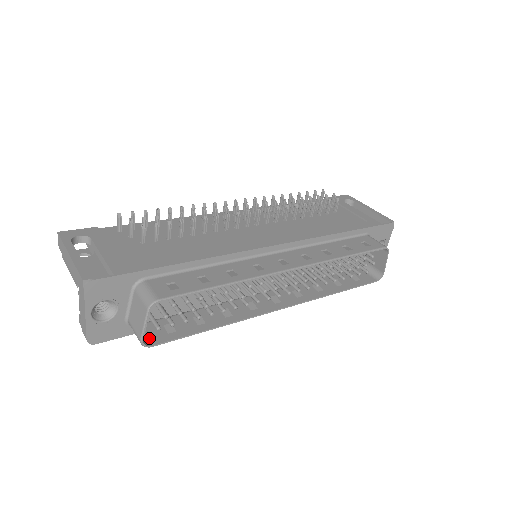
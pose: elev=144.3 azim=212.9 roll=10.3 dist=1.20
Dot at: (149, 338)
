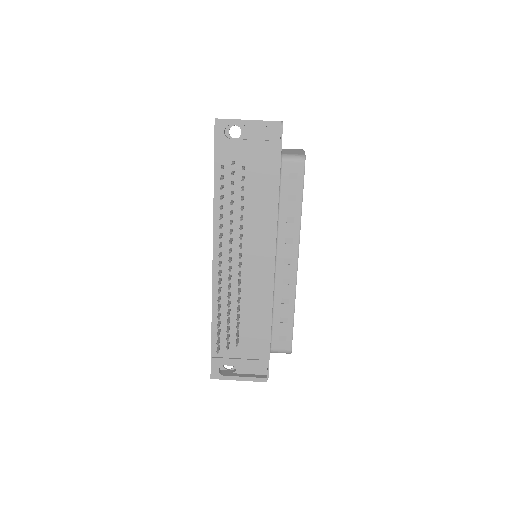
Dot at: occluded
